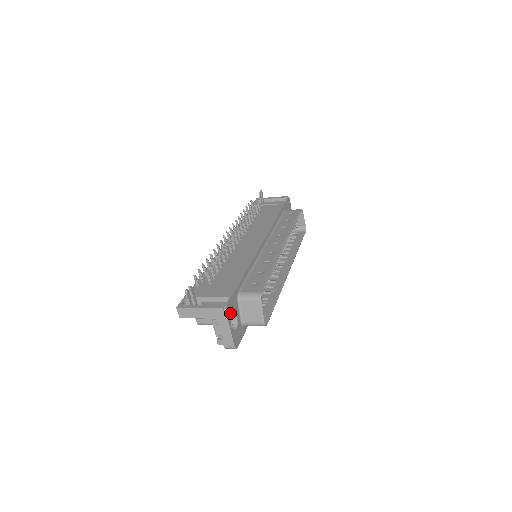
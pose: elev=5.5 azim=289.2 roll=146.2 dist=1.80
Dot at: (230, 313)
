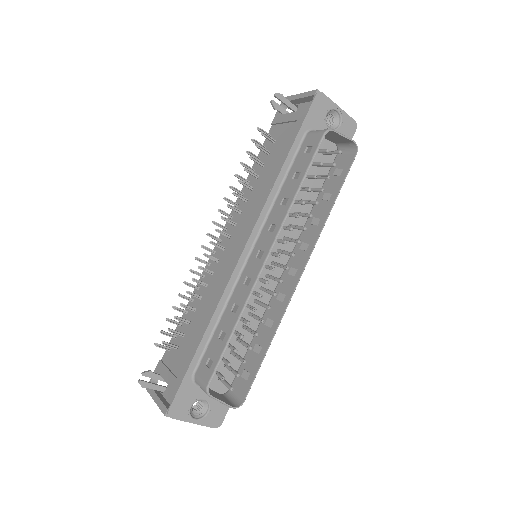
Dot at: (183, 409)
